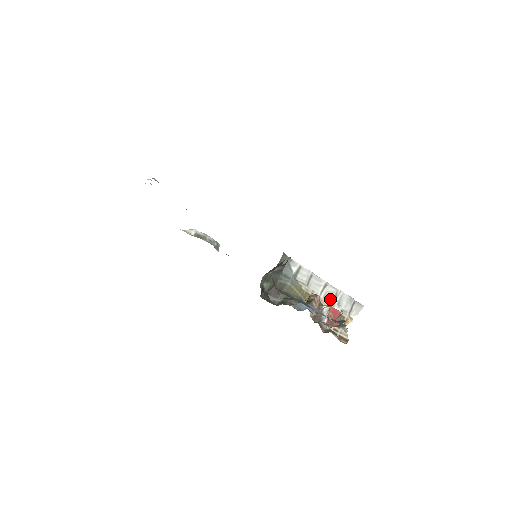
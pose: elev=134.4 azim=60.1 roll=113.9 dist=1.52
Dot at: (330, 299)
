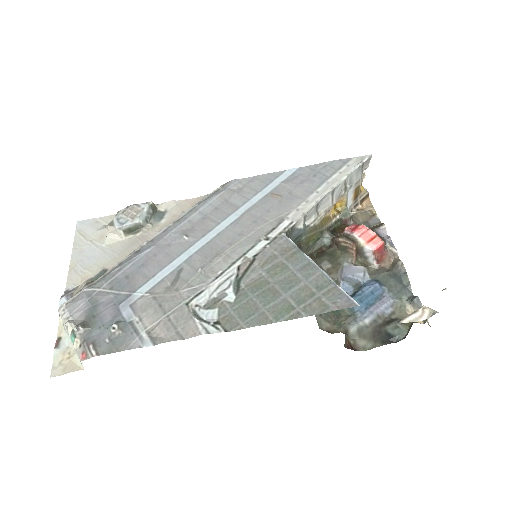
Dot at: (341, 193)
